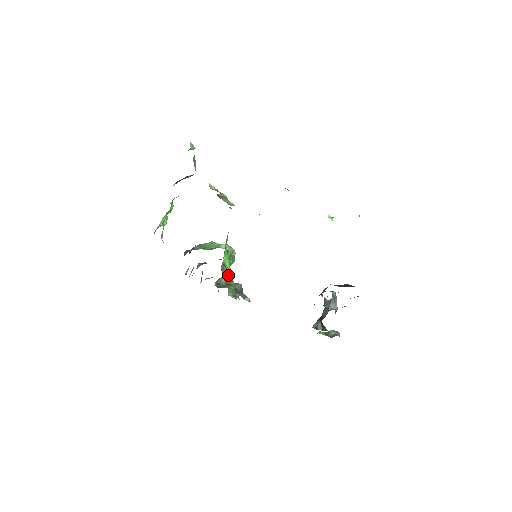
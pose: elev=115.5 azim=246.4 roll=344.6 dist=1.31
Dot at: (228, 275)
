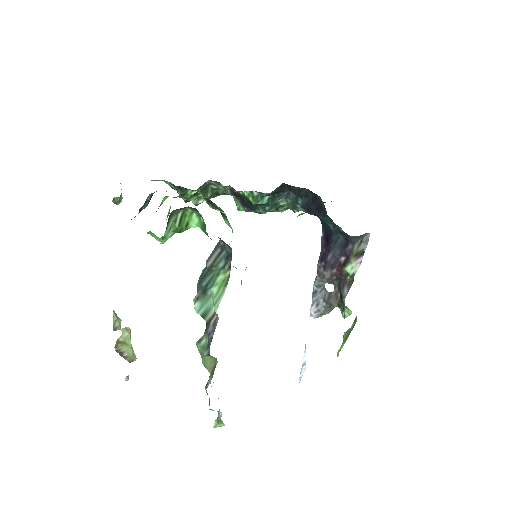
Dot at: occluded
